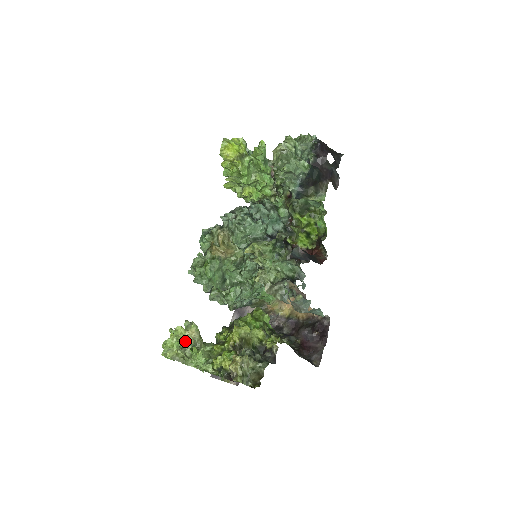
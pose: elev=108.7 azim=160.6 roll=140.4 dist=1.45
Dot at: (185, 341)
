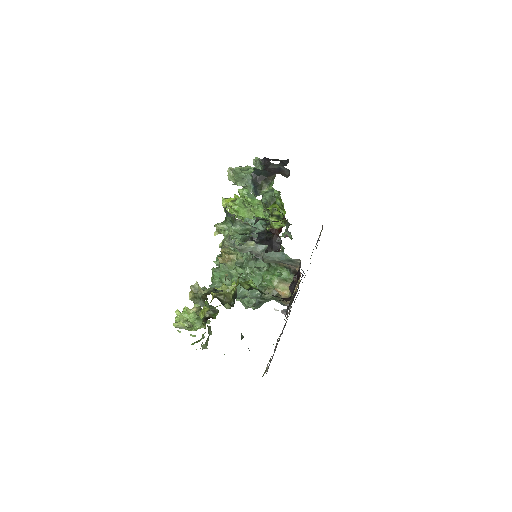
Dot at: occluded
